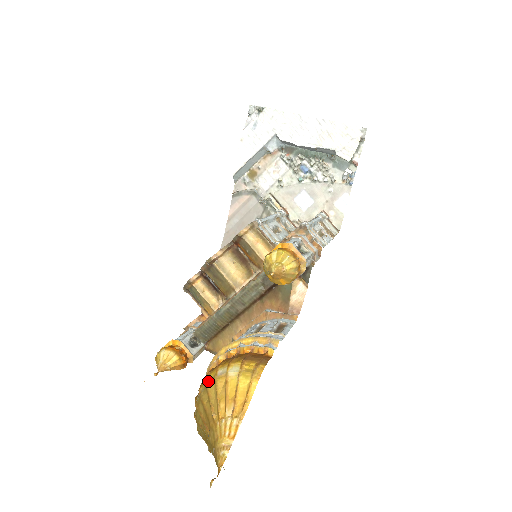
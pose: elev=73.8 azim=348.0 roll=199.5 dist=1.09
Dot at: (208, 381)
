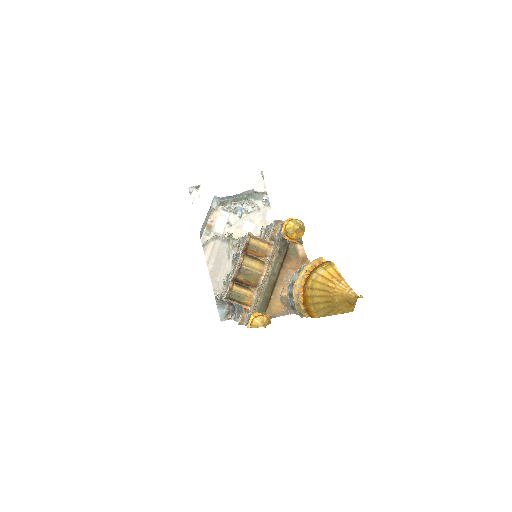
Dot at: (311, 286)
